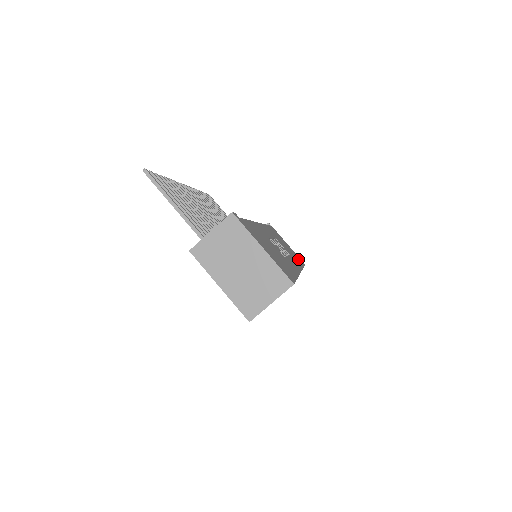
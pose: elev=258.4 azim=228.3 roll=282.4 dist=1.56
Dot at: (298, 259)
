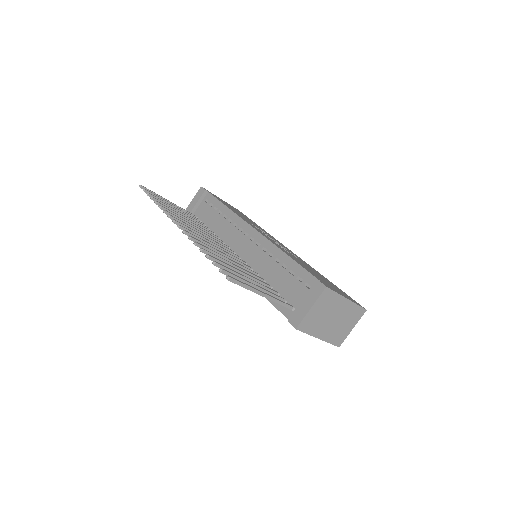
Dot at: occluded
